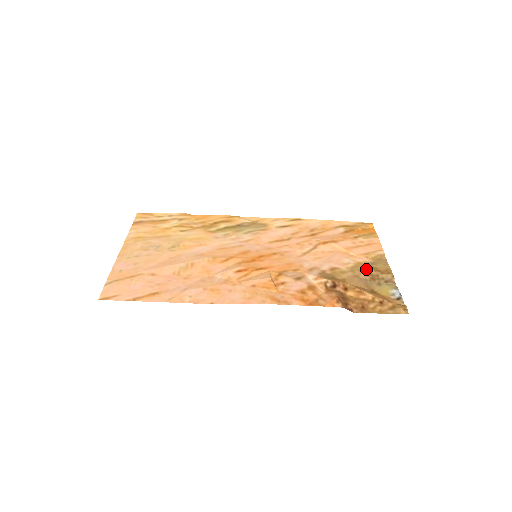
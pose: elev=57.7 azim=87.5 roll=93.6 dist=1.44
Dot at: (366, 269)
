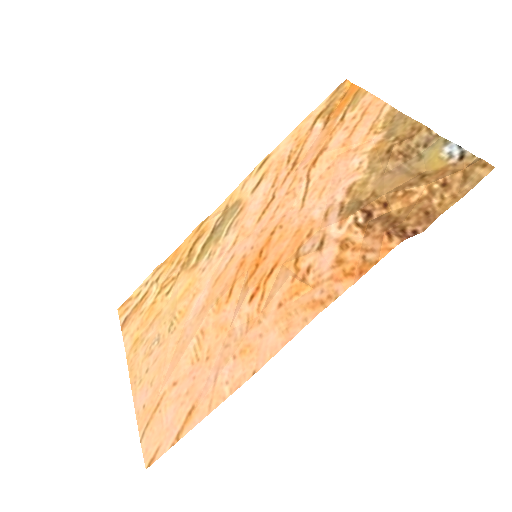
Dot at: (387, 152)
